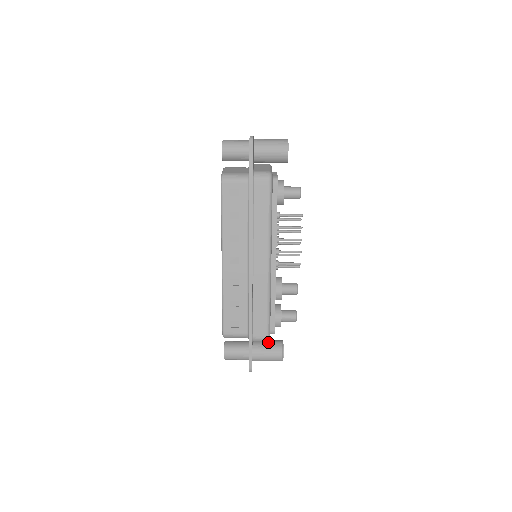
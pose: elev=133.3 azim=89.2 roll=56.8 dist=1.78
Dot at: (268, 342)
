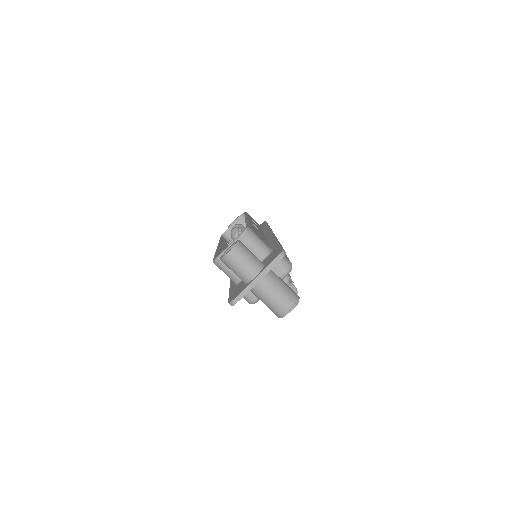
Dot at: occluded
